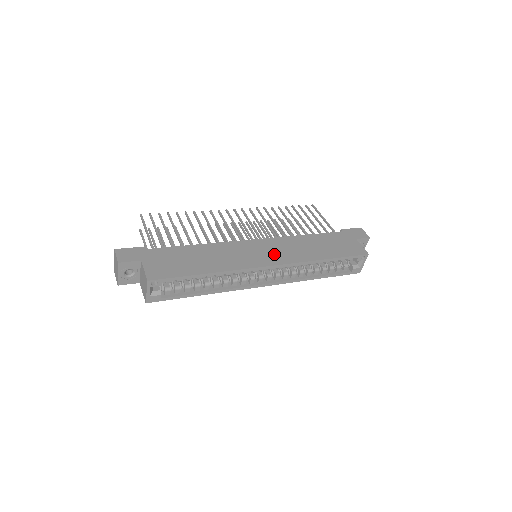
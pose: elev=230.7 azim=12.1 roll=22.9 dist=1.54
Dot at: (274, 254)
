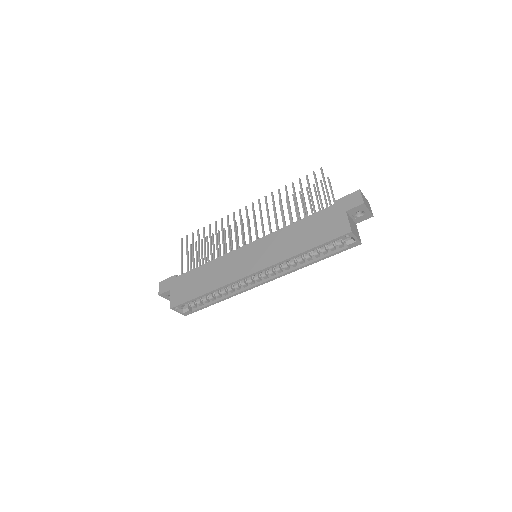
Dot at: (258, 258)
